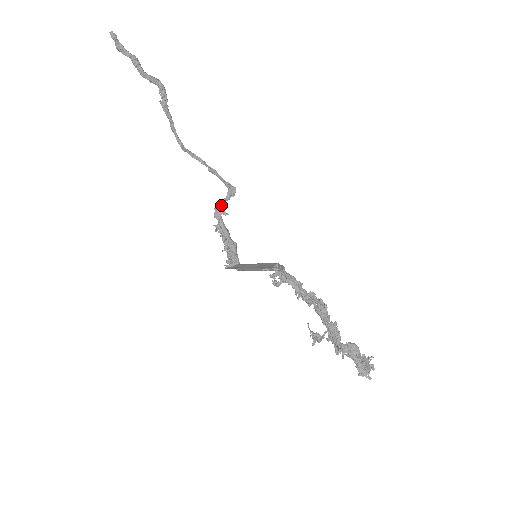
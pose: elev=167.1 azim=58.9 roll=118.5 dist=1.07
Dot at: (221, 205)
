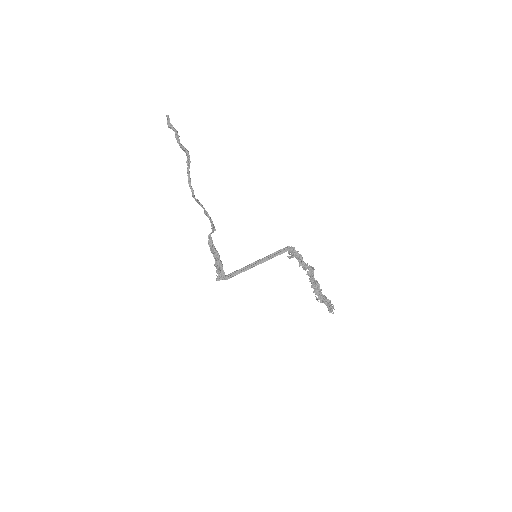
Dot at: occluded
